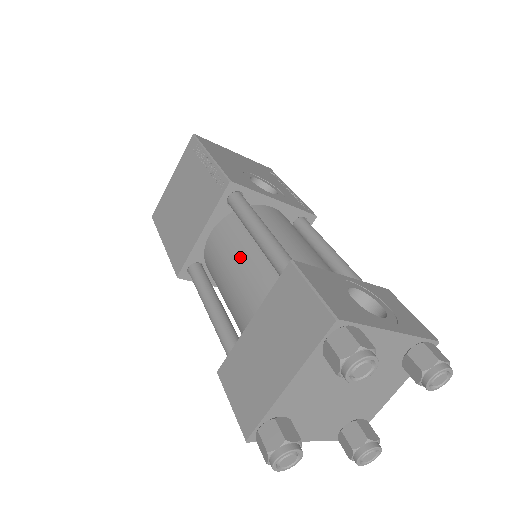
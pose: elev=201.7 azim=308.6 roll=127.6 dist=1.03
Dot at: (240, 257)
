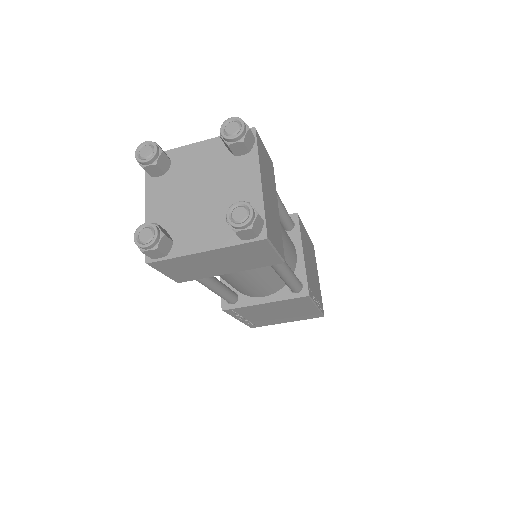
Dot at: occluded
